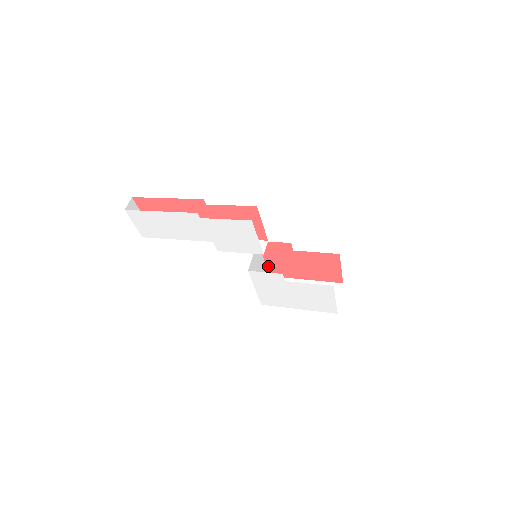
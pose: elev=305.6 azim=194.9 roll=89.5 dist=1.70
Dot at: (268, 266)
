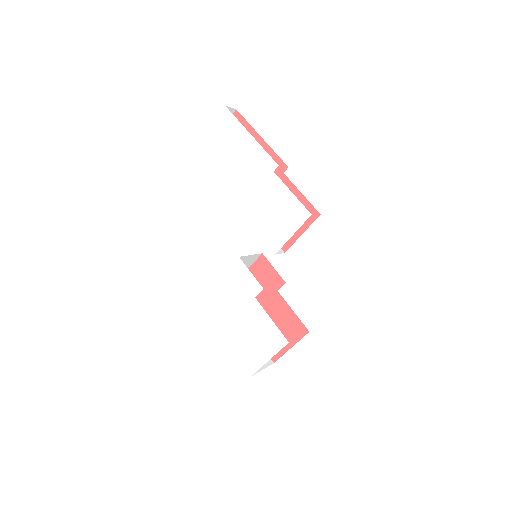
Dot at: occluded
